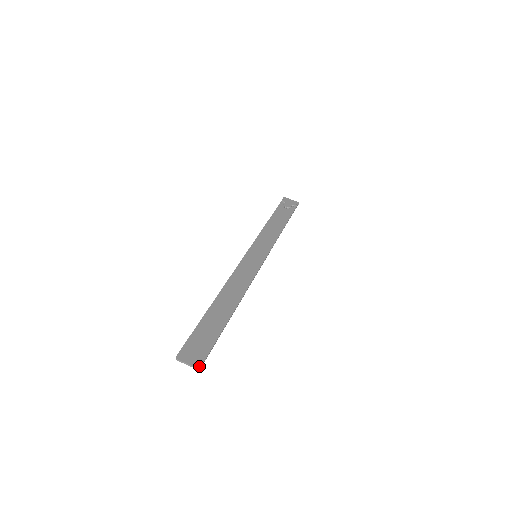
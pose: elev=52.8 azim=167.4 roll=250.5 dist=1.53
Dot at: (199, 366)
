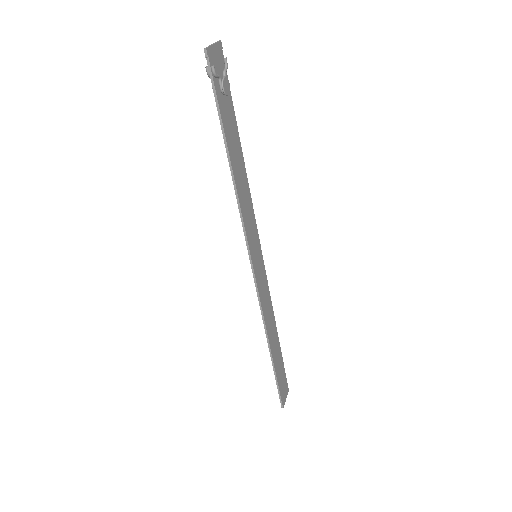
Dot at: (288, 390)
